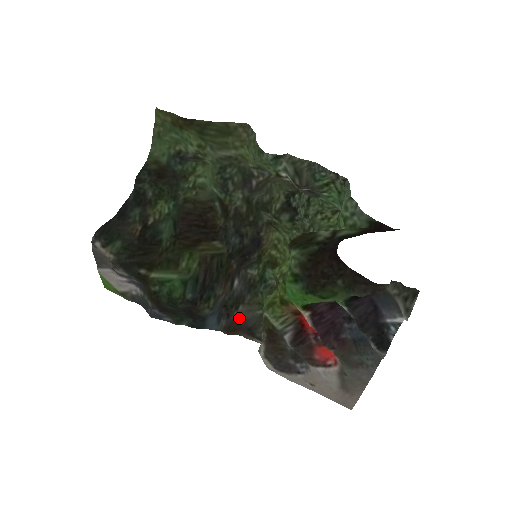
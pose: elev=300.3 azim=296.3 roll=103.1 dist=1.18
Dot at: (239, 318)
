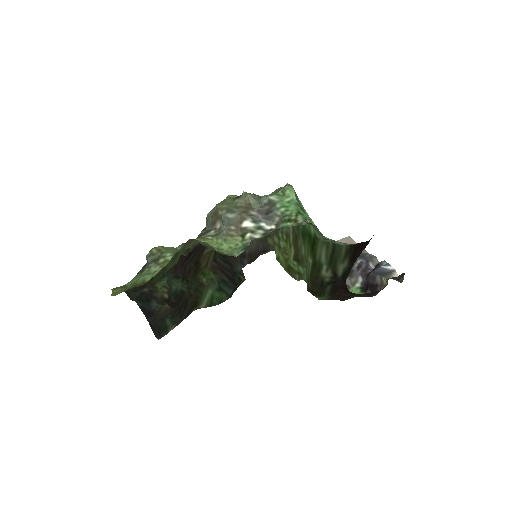
Dot at: (251, 251)
